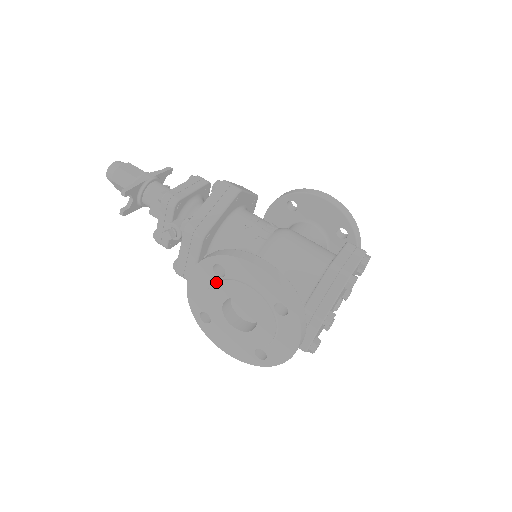
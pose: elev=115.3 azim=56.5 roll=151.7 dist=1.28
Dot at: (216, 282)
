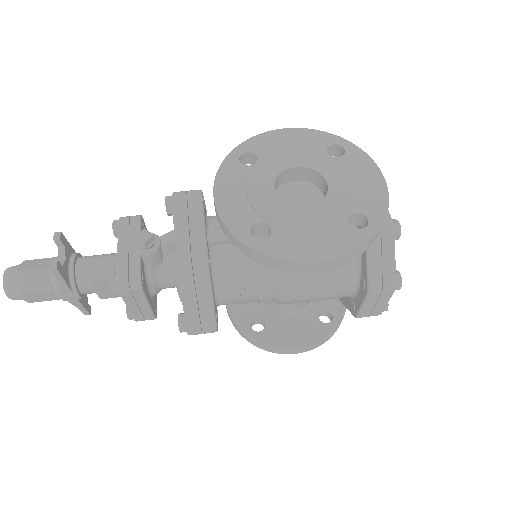
Dot at: (252, 169)
